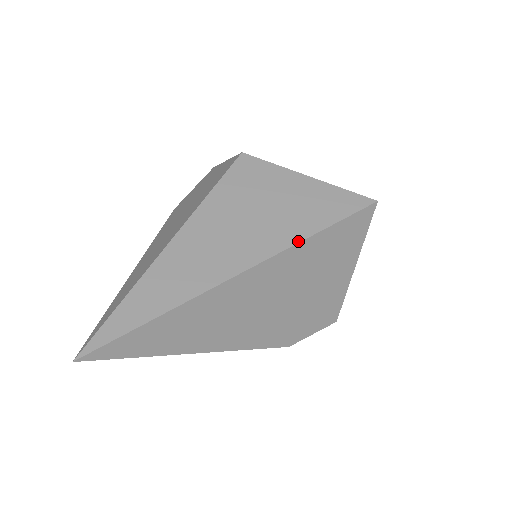
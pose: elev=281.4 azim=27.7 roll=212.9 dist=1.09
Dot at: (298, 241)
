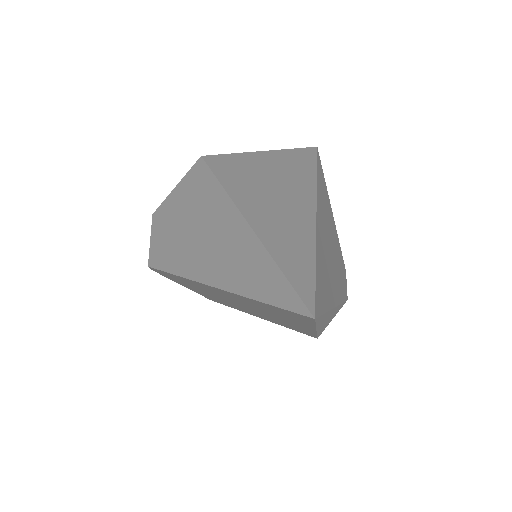
Dot at: (315, 177)
